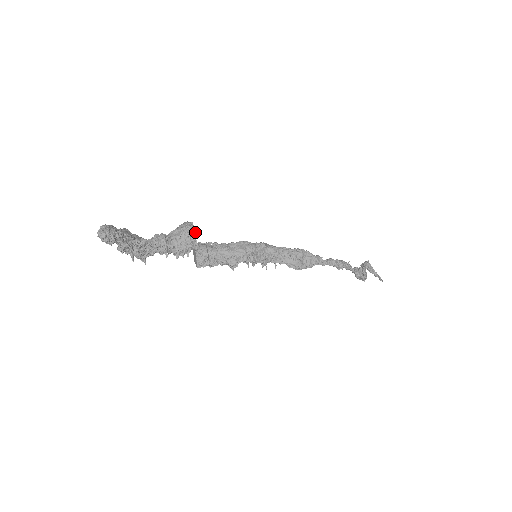
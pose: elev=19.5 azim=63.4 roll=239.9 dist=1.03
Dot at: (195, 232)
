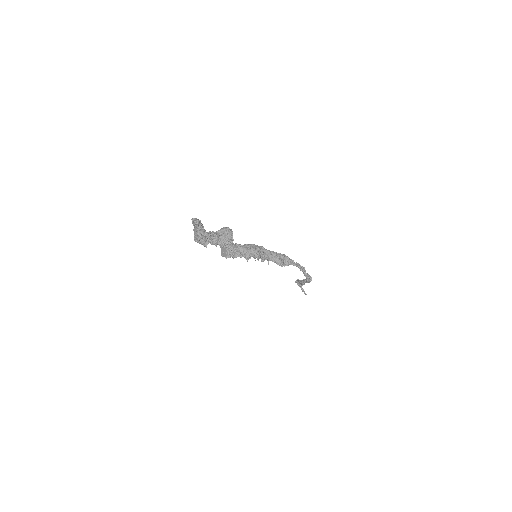
Dot at: (232, 232)
